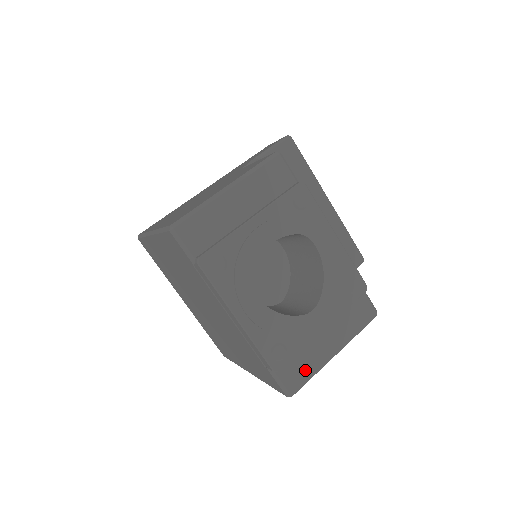
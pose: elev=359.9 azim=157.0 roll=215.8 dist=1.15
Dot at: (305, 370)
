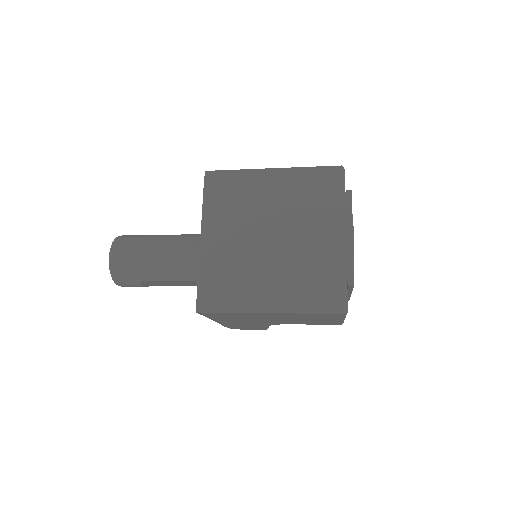
Dot at: occluded
